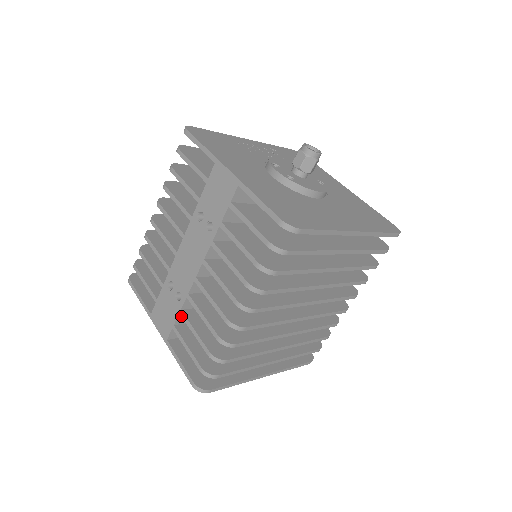
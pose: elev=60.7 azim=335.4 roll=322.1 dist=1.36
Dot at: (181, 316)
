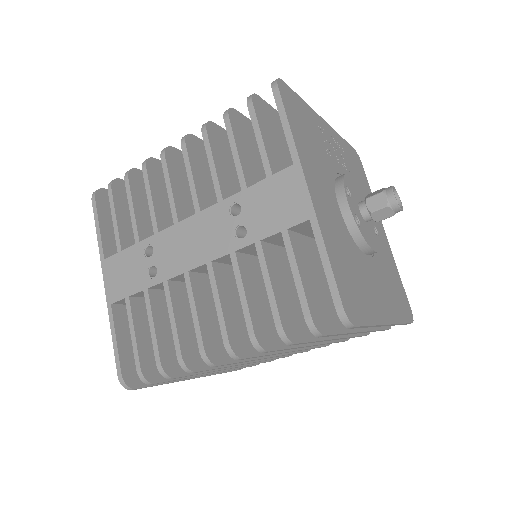
Dot at: (144, 295)
